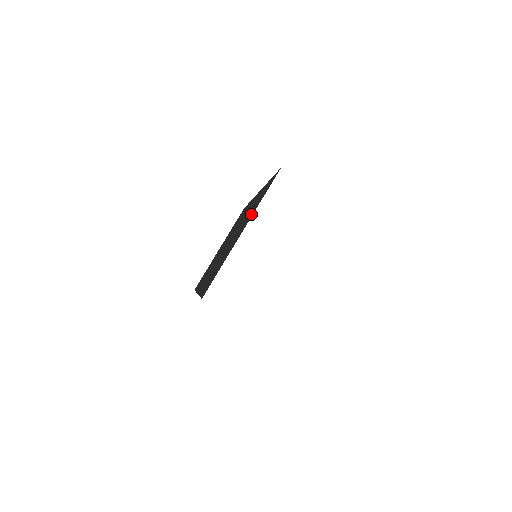
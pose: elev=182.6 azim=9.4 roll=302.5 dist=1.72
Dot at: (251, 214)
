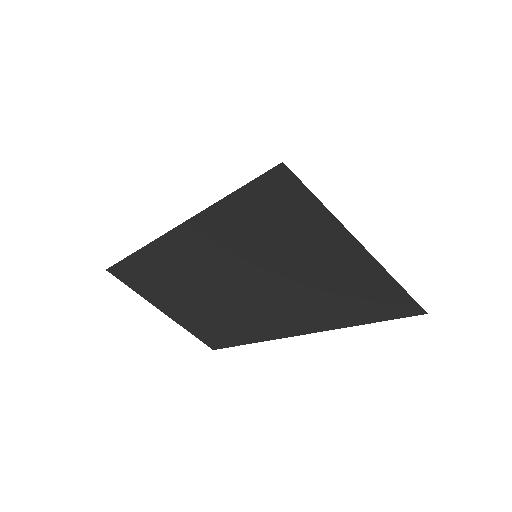
Dot at: occluded
